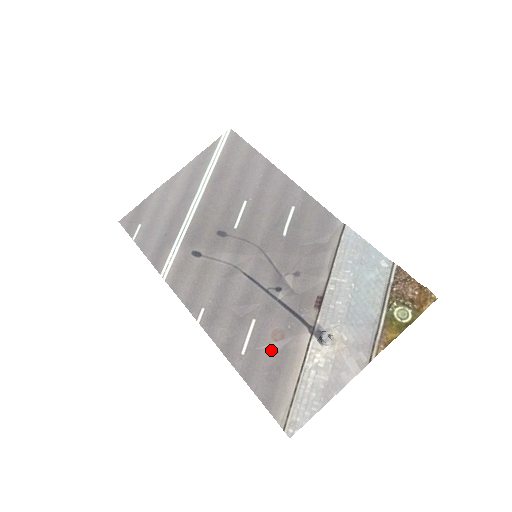
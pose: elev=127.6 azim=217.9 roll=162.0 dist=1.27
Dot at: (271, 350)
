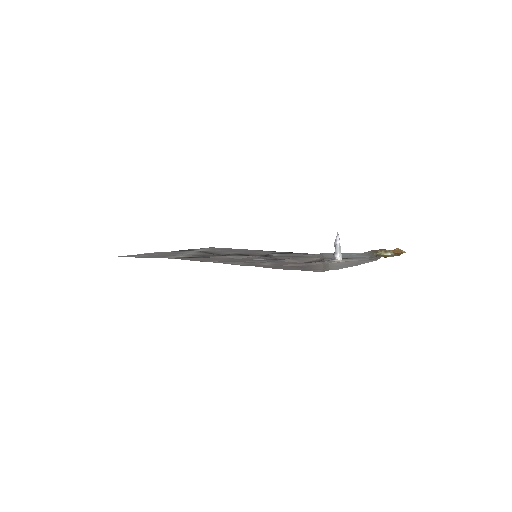
Dot at: occluded
